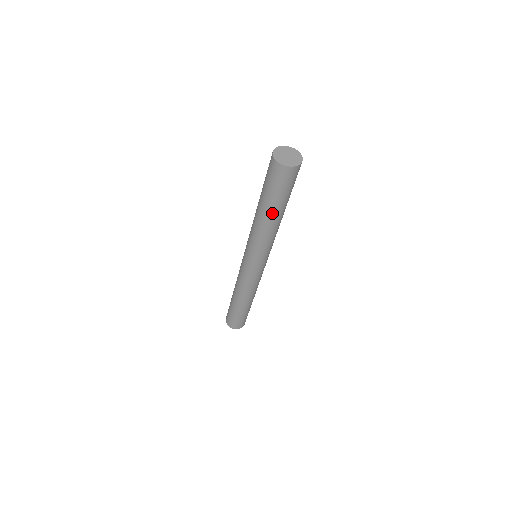
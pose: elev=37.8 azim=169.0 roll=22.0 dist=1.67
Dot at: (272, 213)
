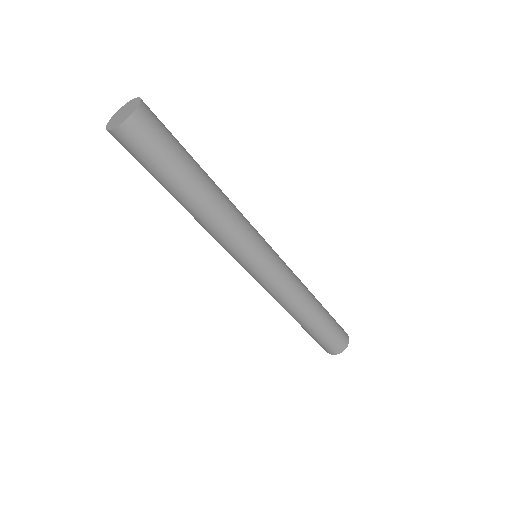
Dot at: (174, 197)
